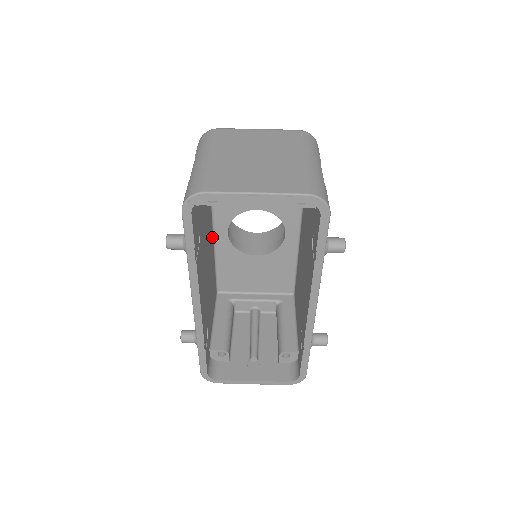
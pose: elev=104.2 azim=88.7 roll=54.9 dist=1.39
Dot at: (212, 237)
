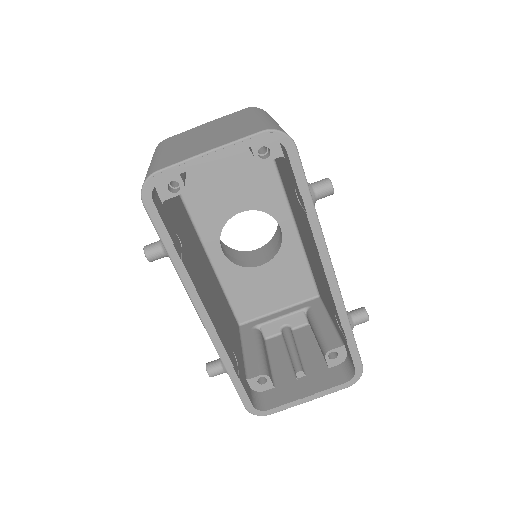
Dot at: (207, 260)
